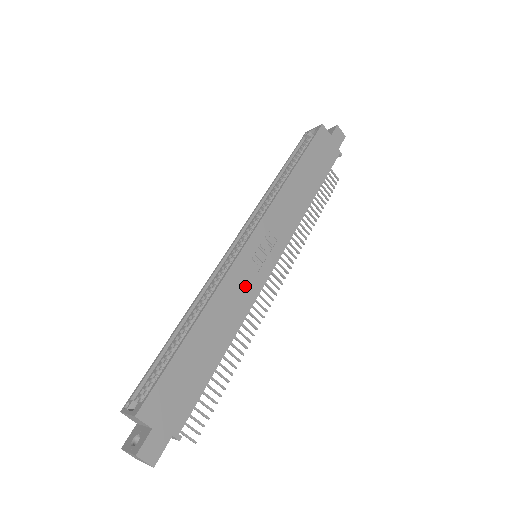
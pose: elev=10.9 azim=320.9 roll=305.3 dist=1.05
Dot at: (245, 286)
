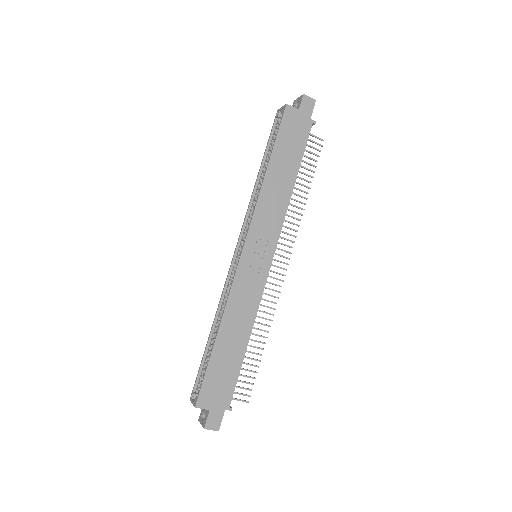
Dot at: (250, 290)
